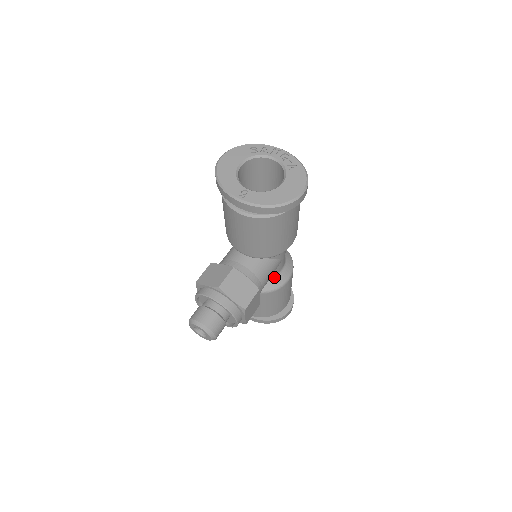
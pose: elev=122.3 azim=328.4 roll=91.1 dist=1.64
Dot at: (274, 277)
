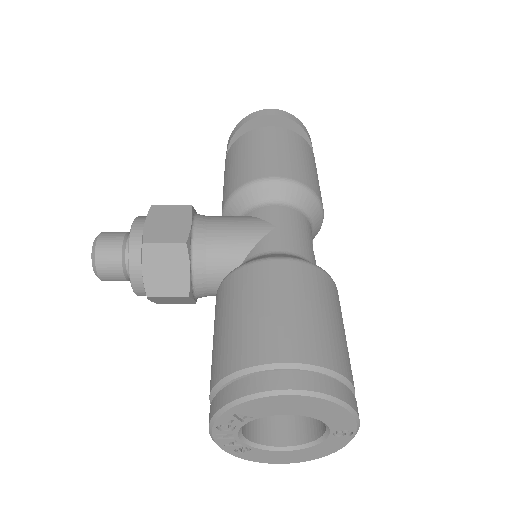
Dot at: occluded
